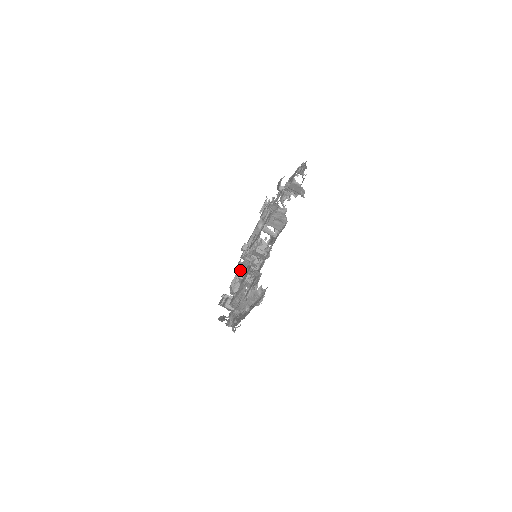
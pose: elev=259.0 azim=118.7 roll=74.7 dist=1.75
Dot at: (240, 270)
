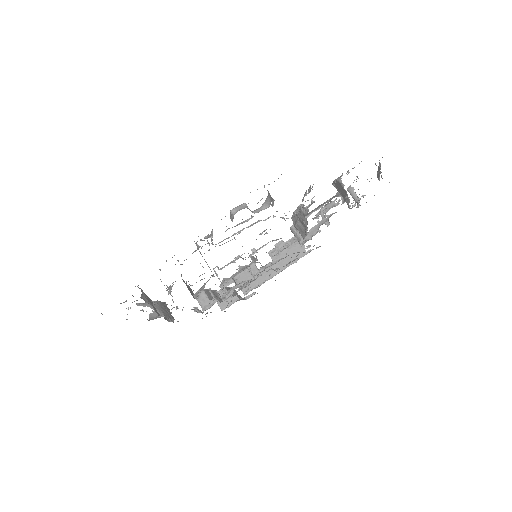
Dot at: occluded
